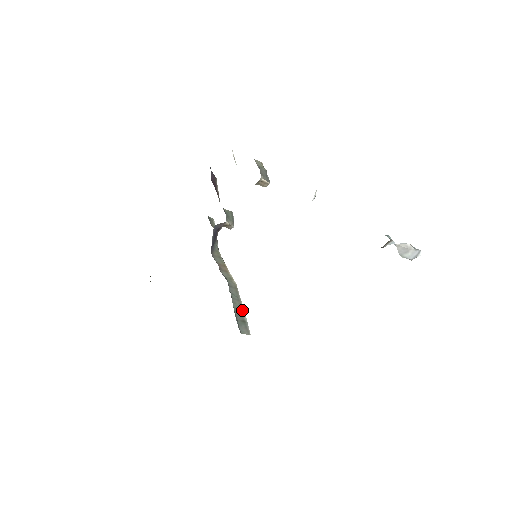
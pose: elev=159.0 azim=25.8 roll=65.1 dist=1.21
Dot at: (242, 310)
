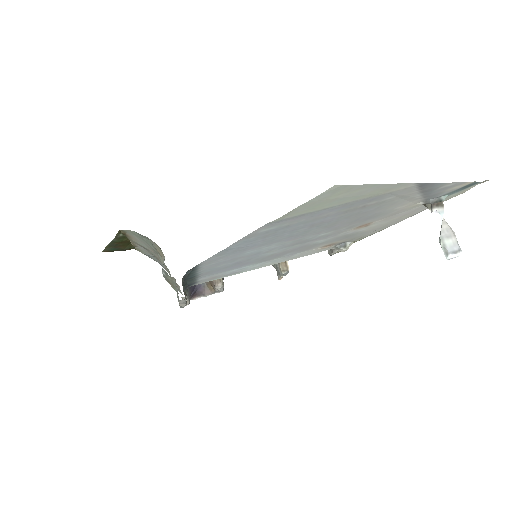
Dot at: occluded
